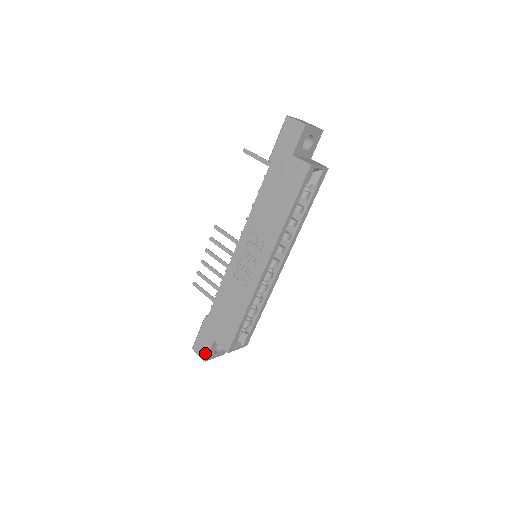
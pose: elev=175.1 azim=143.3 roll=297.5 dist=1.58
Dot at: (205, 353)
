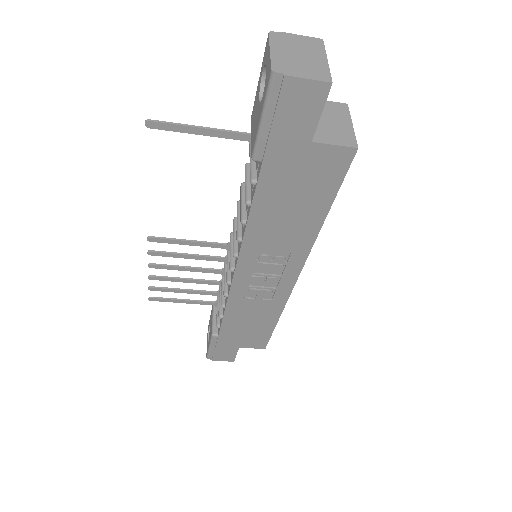
Dot at: (231, 358)
